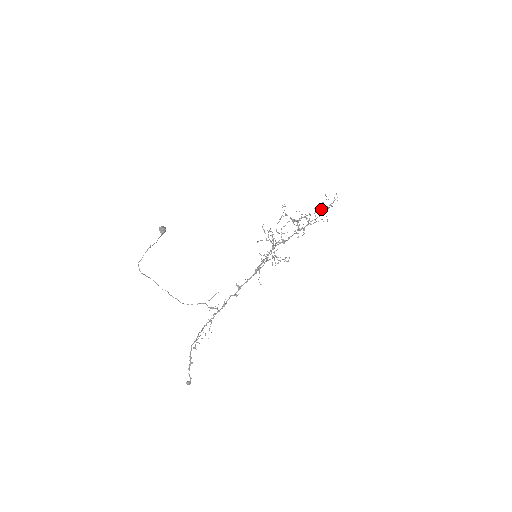
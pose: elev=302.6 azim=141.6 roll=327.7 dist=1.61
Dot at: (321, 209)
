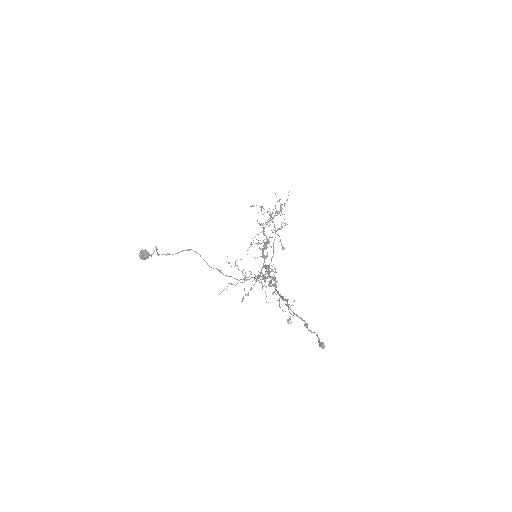
Dot at: (277, 212)
